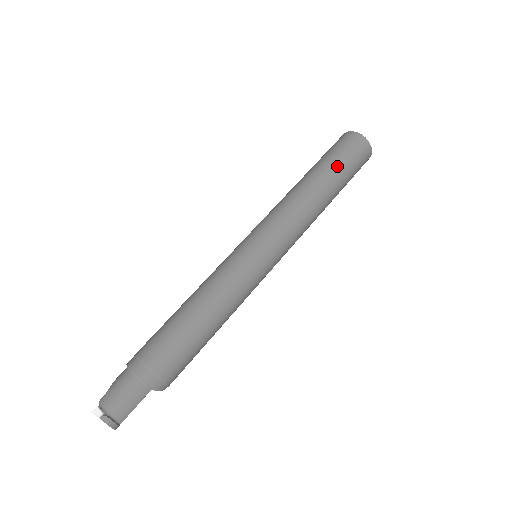
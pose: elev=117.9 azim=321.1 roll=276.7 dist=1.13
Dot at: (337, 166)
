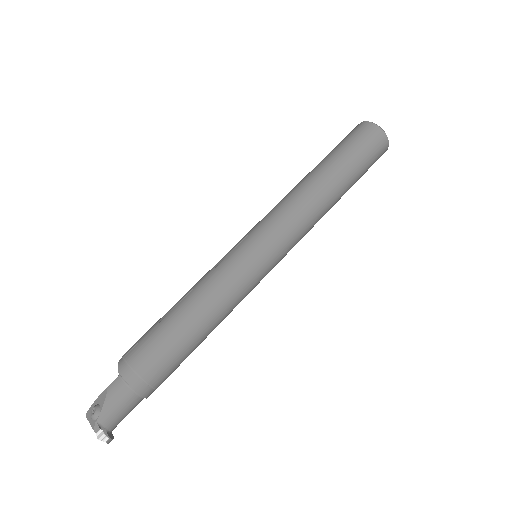
Dot at: (357, 175)
